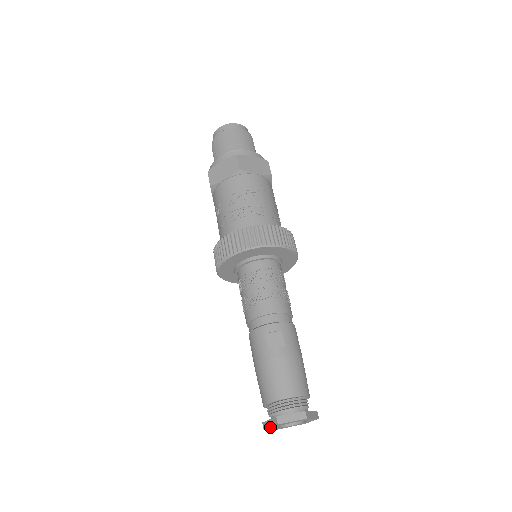
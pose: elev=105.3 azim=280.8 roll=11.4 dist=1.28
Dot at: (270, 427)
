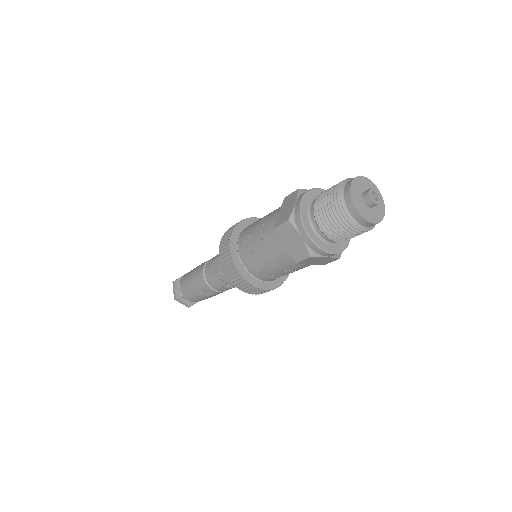
Dot at: (173, 290)
